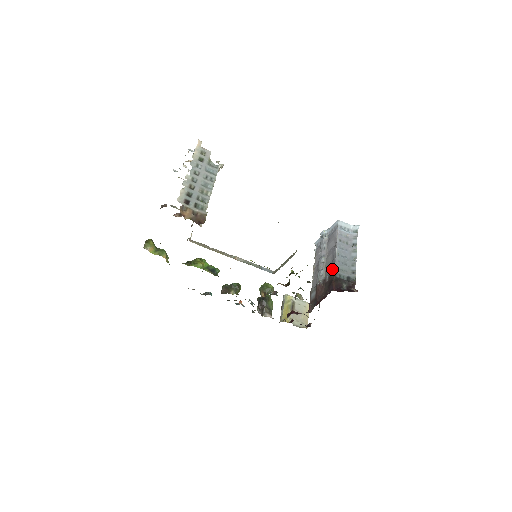
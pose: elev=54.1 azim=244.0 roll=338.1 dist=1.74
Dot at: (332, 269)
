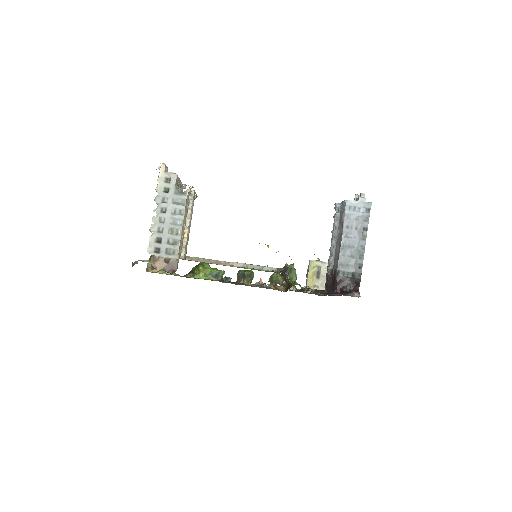
Dot at: (336, 264)
